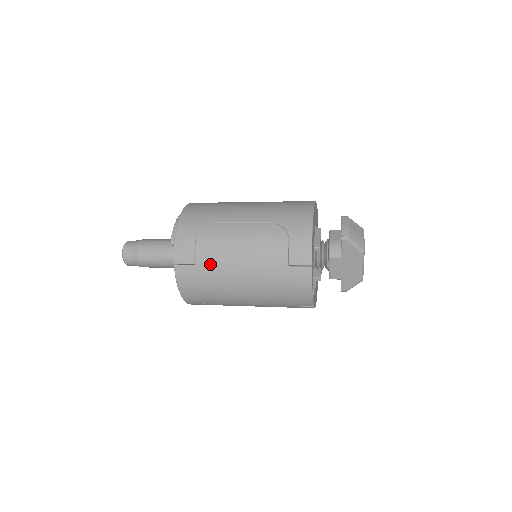
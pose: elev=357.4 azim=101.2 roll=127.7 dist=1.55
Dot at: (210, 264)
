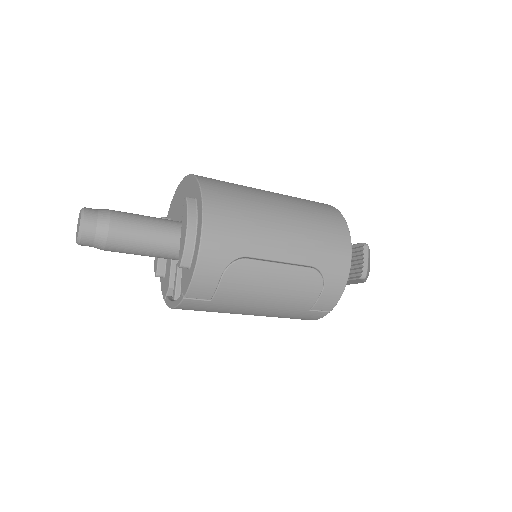
Dot at: (229, 302)
